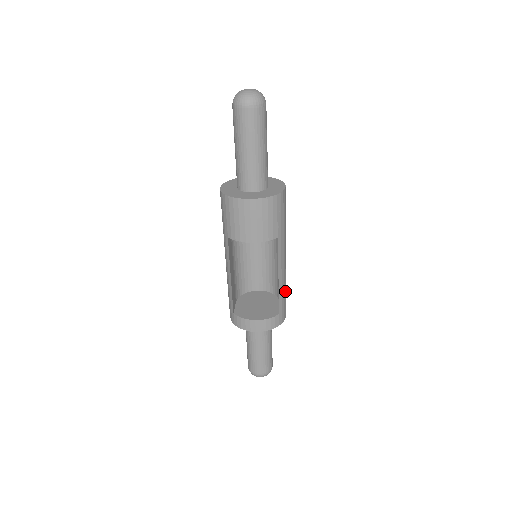
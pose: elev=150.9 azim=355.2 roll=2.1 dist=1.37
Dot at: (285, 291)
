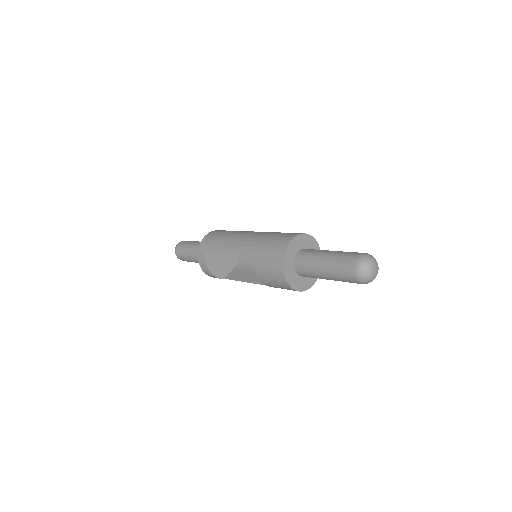
Dot at: occluded
